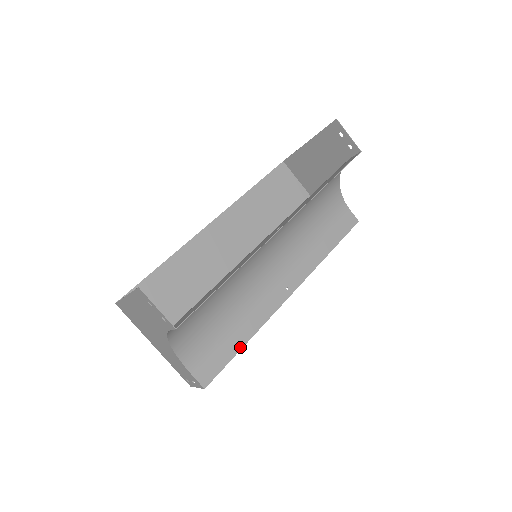
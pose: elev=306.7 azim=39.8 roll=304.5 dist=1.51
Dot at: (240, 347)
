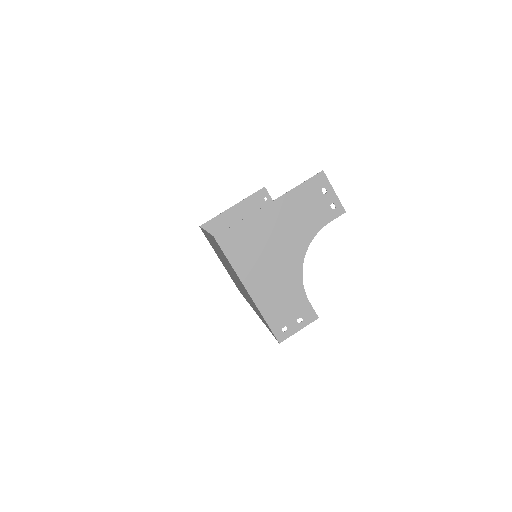
Dot at: occluded
